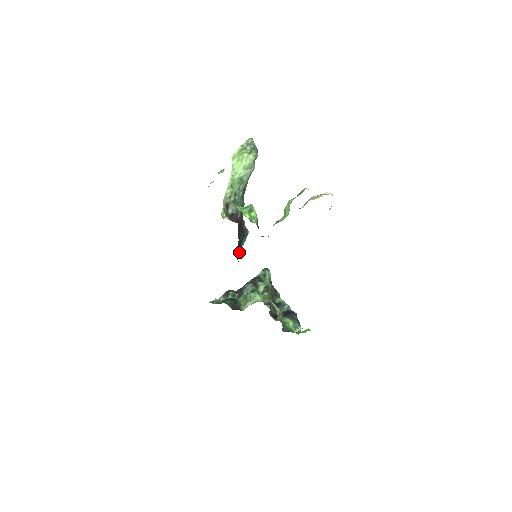
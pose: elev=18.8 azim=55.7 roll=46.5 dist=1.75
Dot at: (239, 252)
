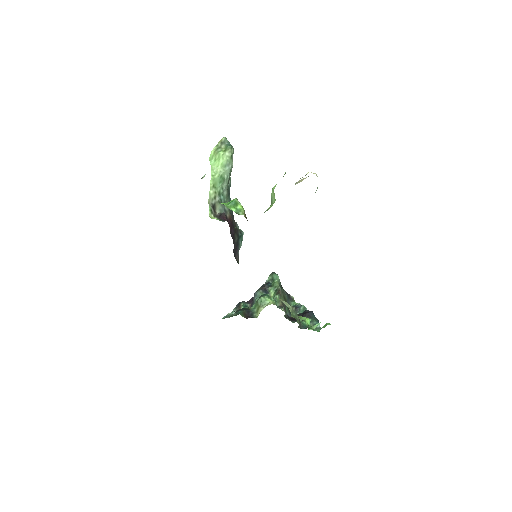
Dot at: (238, 255)
